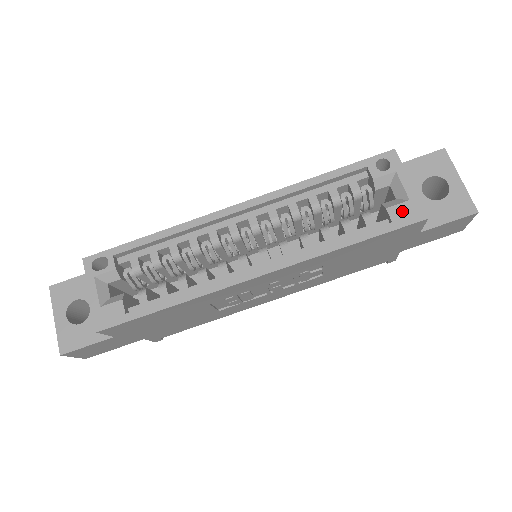
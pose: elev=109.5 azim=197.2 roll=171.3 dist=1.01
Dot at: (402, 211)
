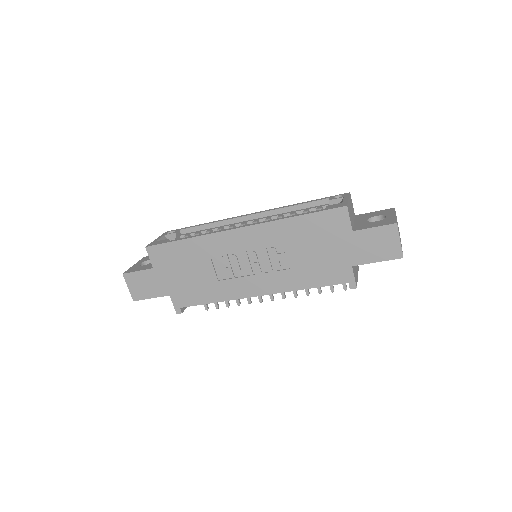
Dot at: (334, 205)
